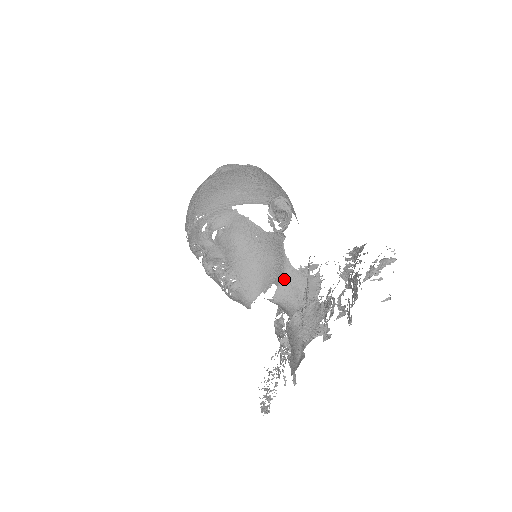
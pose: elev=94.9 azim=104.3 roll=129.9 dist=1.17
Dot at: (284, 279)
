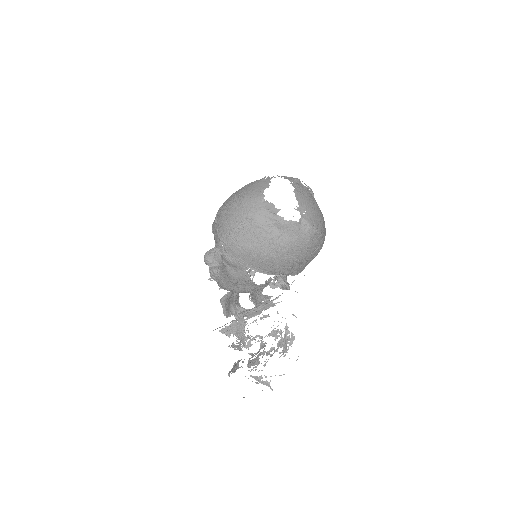
Dot at: occluded
